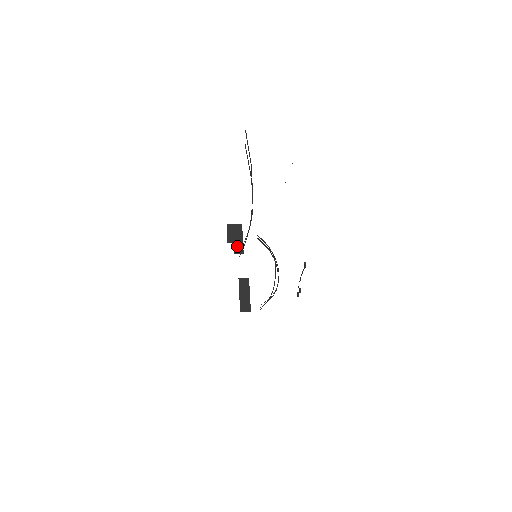
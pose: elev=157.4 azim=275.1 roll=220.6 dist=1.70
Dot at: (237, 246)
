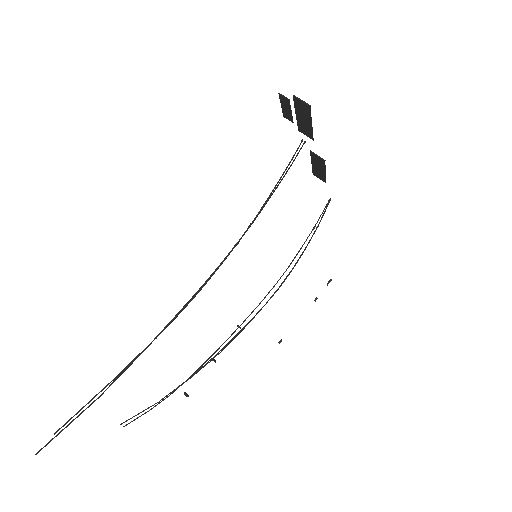
Dot at: (302, 126)
